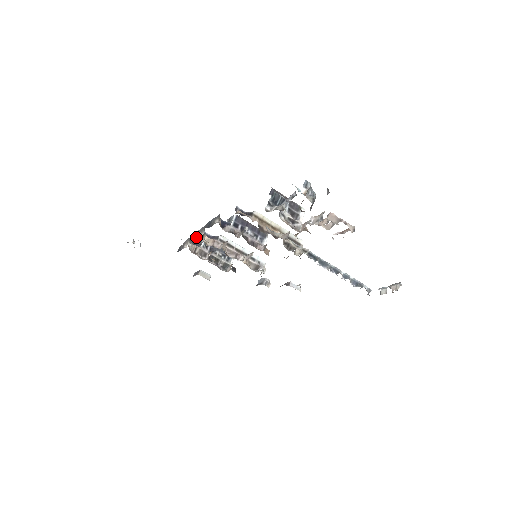
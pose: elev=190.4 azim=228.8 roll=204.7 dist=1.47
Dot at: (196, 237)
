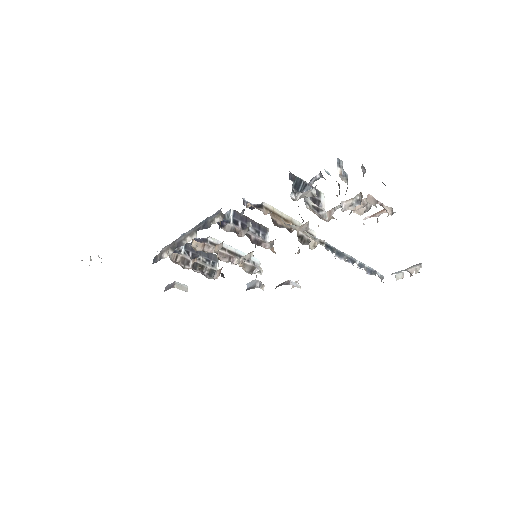
Dot at: (183, 243)
